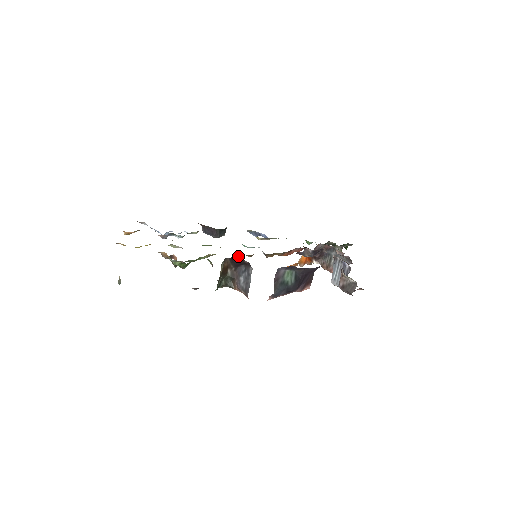
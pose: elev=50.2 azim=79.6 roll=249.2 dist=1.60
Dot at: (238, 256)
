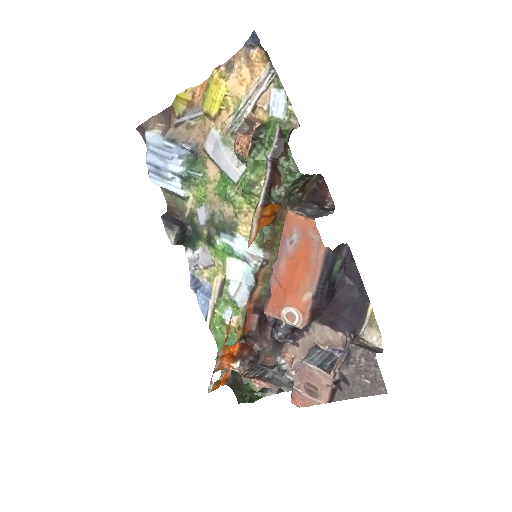
Dot at: (274, 219)
